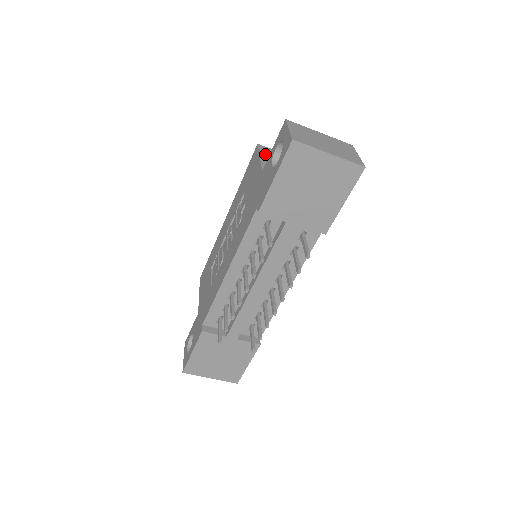
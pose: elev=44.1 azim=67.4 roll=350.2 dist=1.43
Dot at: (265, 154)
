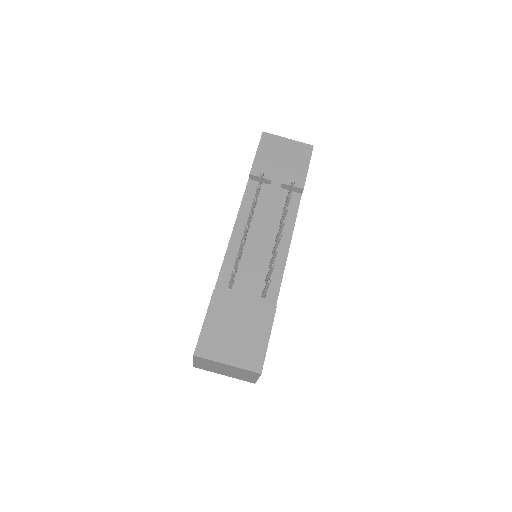
Dot at: occluded
